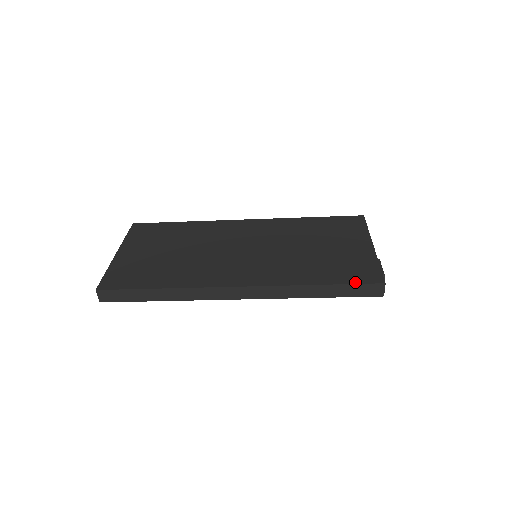
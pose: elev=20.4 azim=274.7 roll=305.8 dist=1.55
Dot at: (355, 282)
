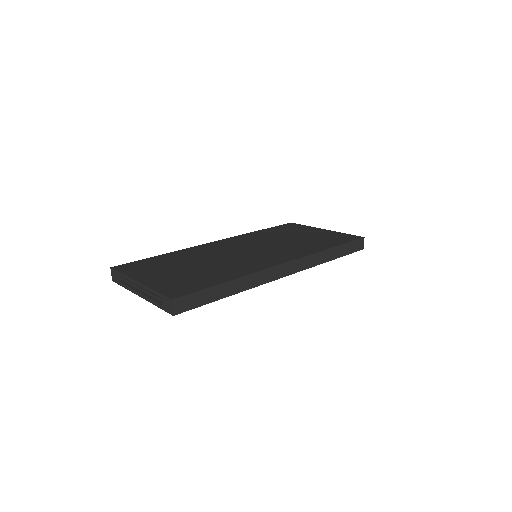
Dot at: (349, 241)
